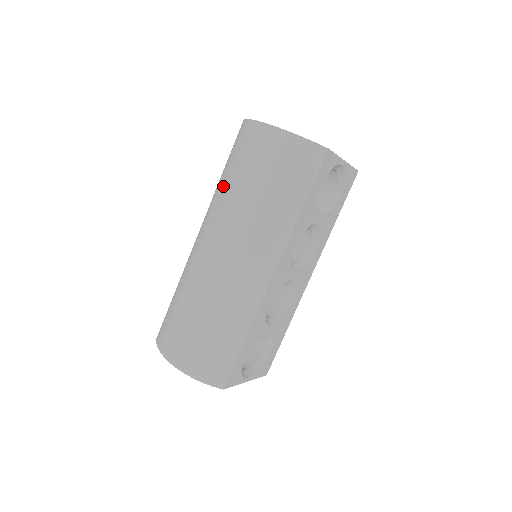
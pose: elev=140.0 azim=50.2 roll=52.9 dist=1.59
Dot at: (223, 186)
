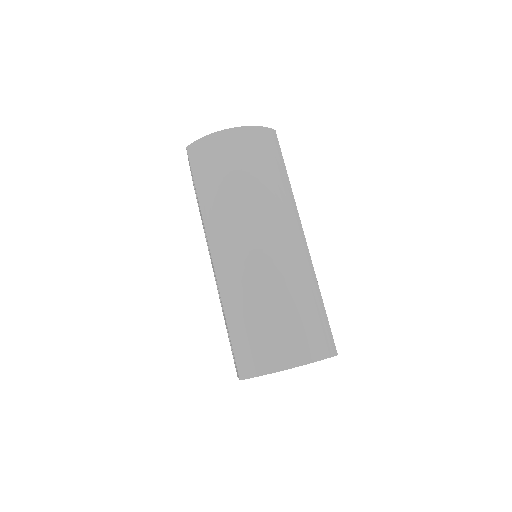
Dot at: (217, 197)
